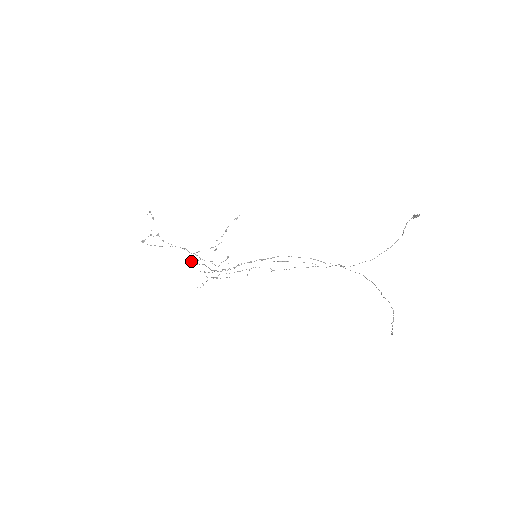
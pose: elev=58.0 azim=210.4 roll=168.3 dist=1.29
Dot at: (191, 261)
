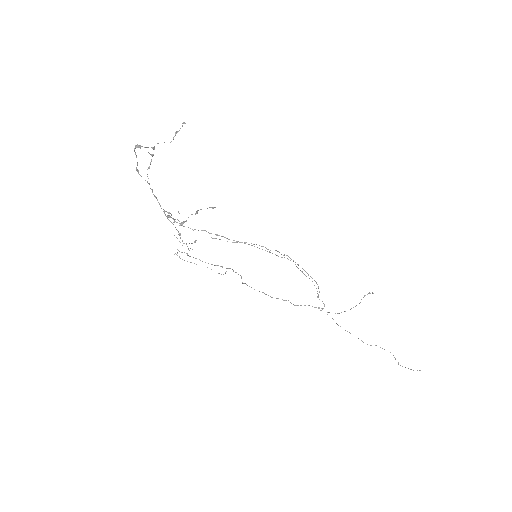
Dot at: (170, 216)
